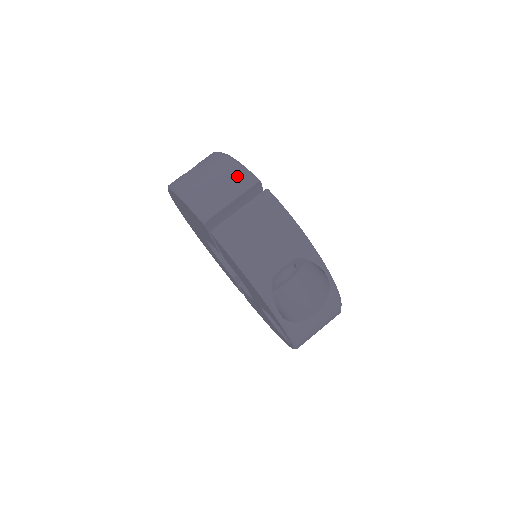
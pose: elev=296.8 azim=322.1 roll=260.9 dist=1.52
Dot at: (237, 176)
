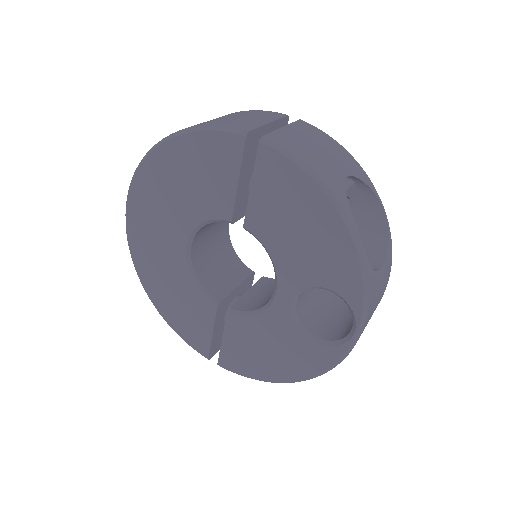
Dot at: (260, 113)
